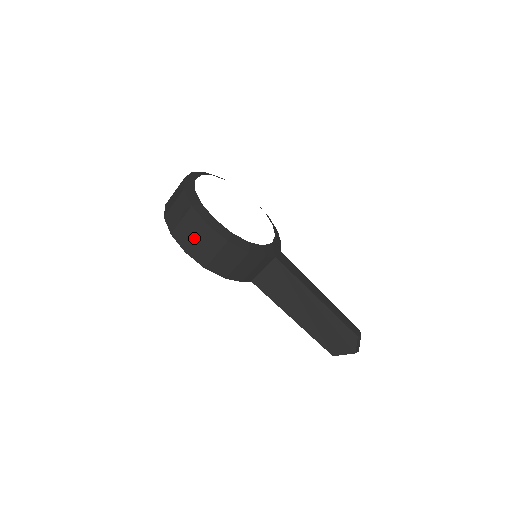
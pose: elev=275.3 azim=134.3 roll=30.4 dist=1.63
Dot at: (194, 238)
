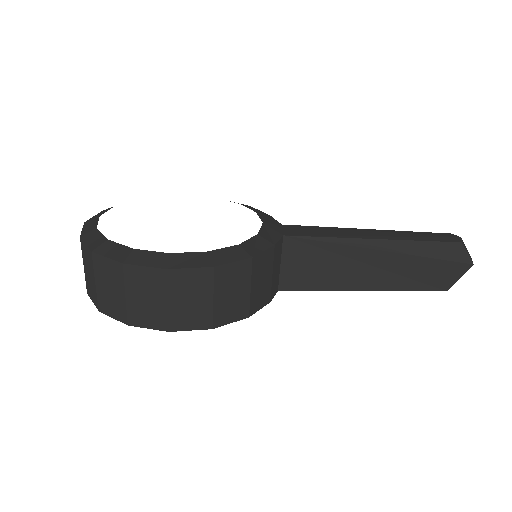
Dot at: (164, 303)
